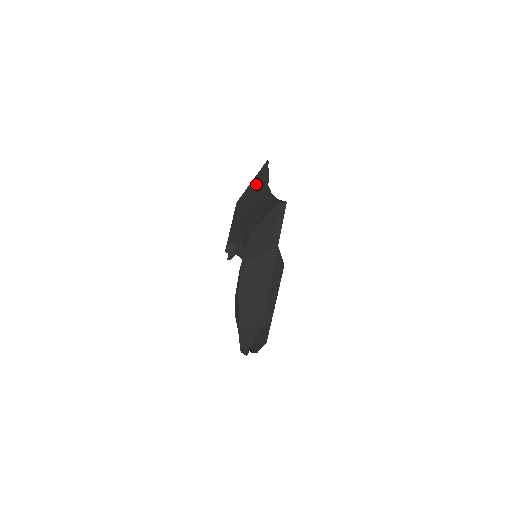
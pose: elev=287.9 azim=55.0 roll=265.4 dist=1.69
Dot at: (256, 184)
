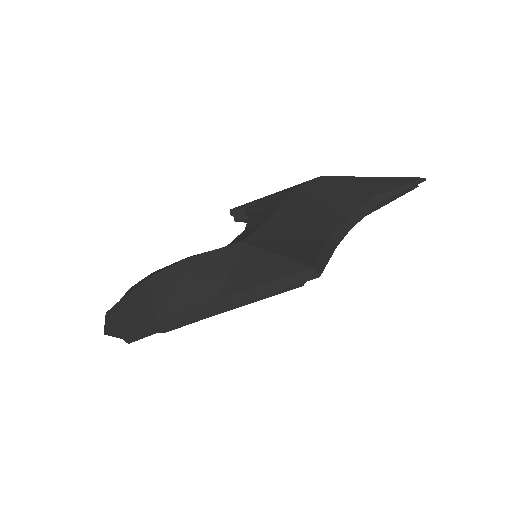
Dot at: (366, 188)
